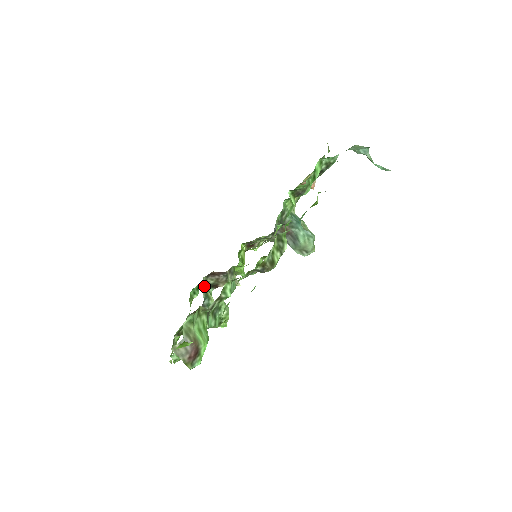
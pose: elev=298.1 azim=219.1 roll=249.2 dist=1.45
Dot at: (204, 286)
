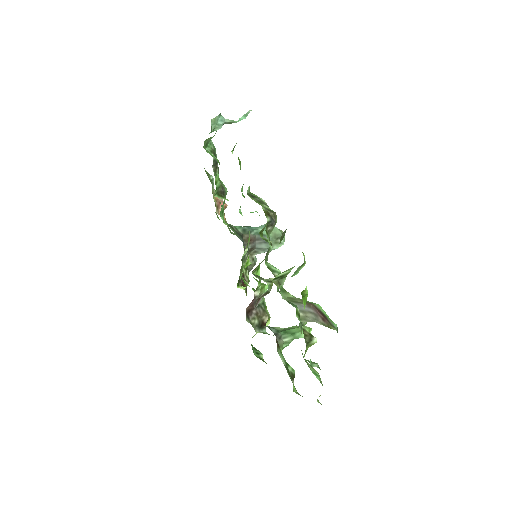
Dot at: occluded
